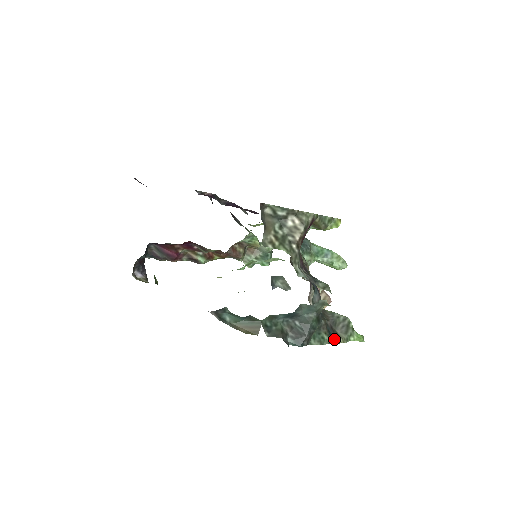
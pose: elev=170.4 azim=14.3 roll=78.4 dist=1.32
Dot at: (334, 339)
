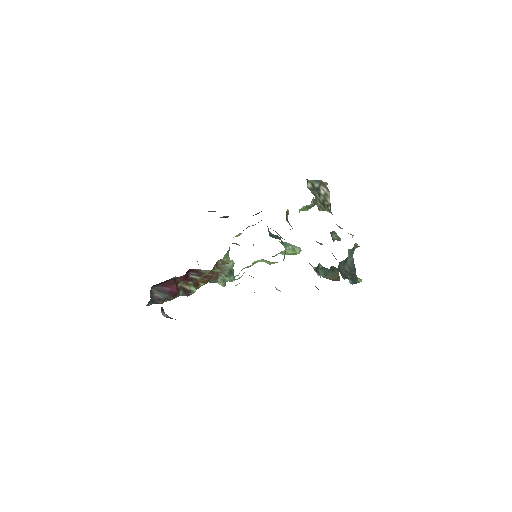
Dot at: occluded
